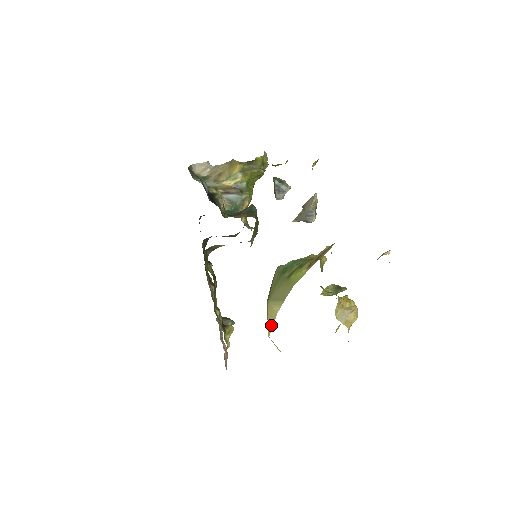
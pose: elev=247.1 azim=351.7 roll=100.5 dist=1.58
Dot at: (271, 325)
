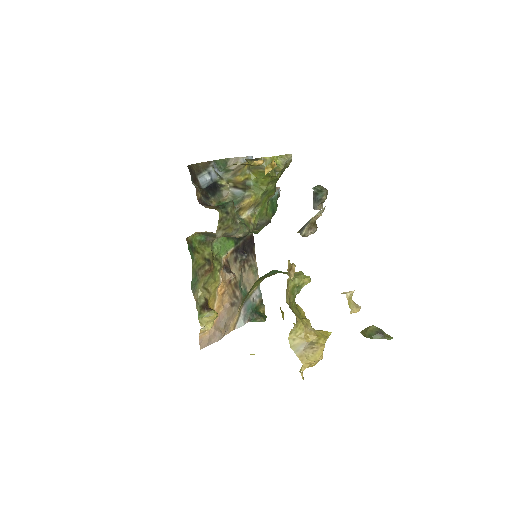
Dot at: occluded
